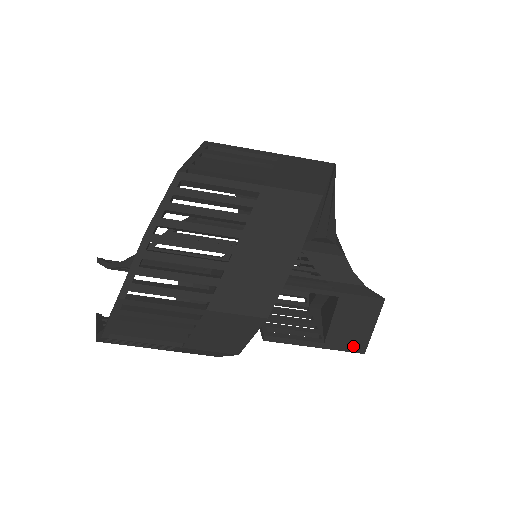
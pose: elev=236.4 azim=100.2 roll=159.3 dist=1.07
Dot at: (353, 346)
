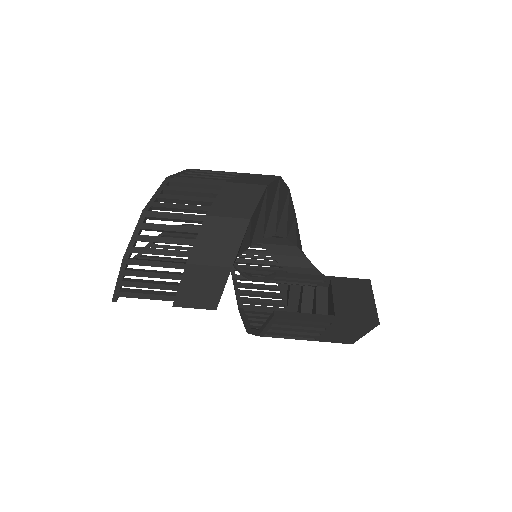
Dot at: (364, 317)
